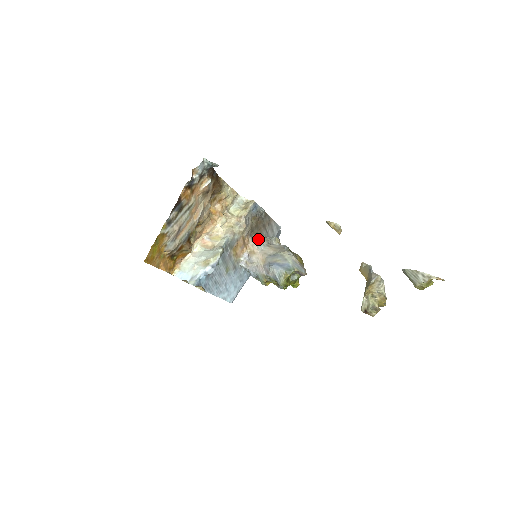
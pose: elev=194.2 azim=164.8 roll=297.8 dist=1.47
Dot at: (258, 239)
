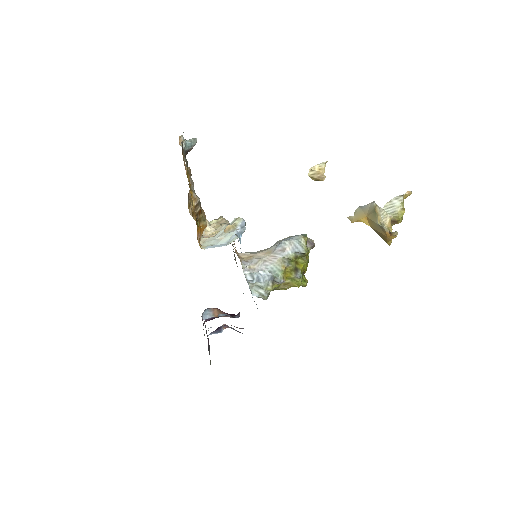
Dot at: occluded
